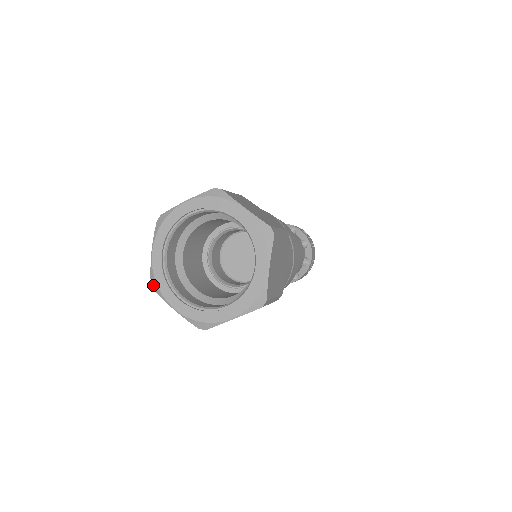
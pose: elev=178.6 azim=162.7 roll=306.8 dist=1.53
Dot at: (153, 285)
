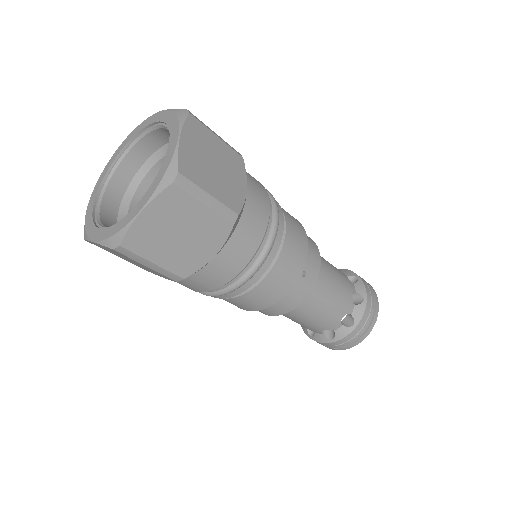
Dot at: (84, 234)
